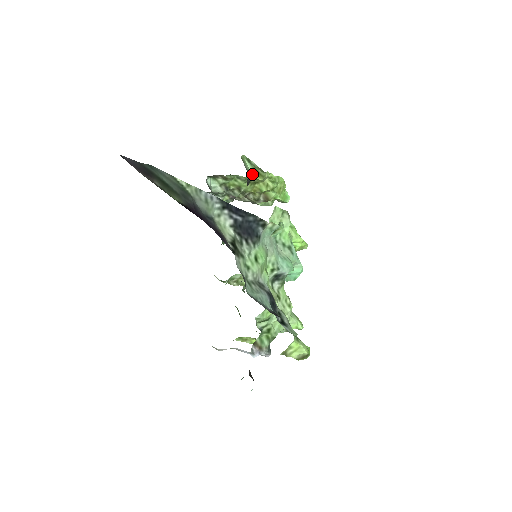
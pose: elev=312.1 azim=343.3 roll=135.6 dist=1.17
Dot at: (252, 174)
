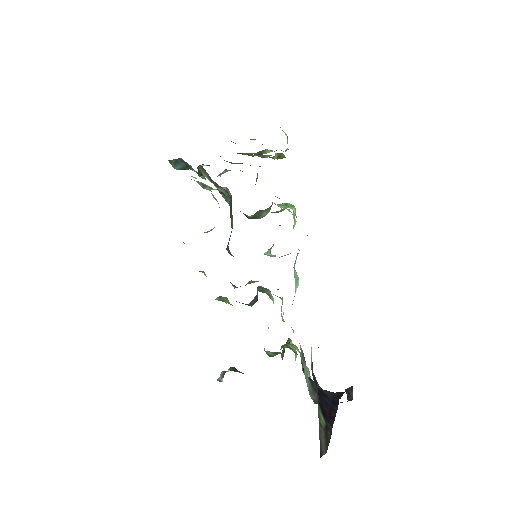
Dot at: occluded
